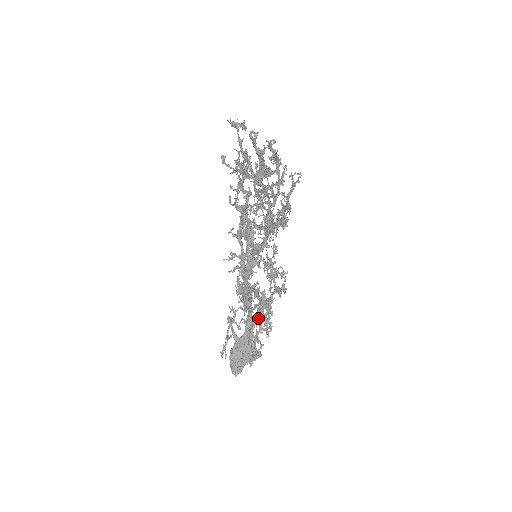
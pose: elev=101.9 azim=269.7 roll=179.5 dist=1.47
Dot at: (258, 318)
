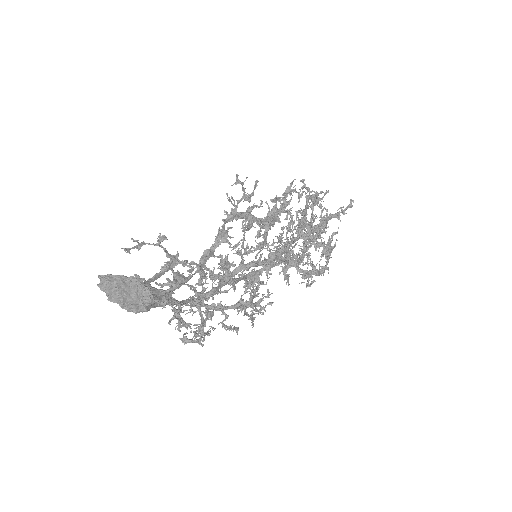
Dot at: (197, 283)
